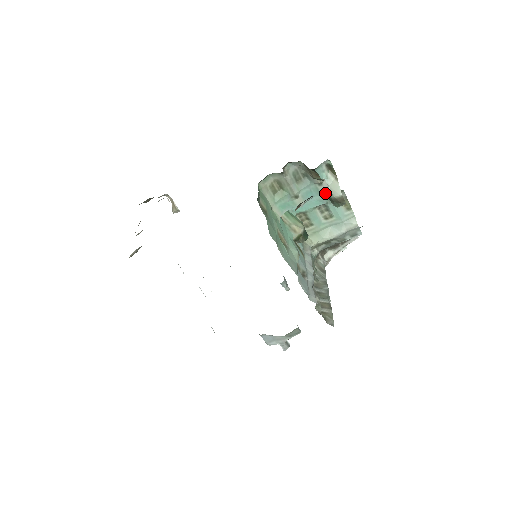
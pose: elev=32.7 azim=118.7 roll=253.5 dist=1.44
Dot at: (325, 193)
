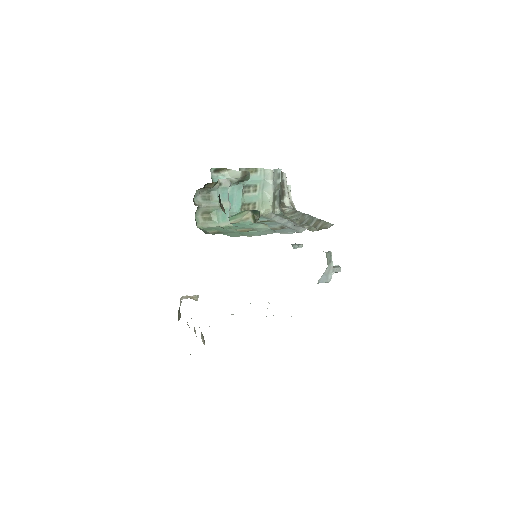
Dot at: (229, 184)
